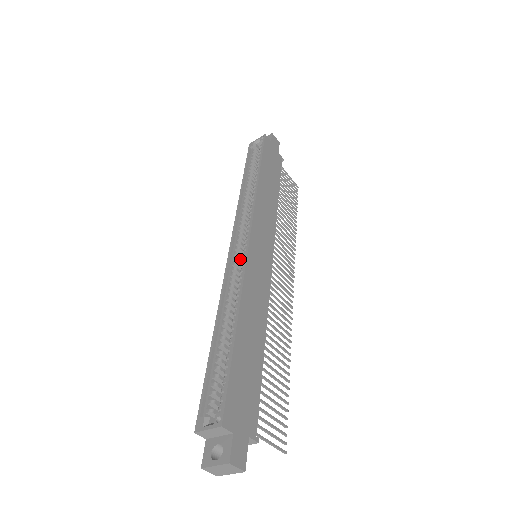
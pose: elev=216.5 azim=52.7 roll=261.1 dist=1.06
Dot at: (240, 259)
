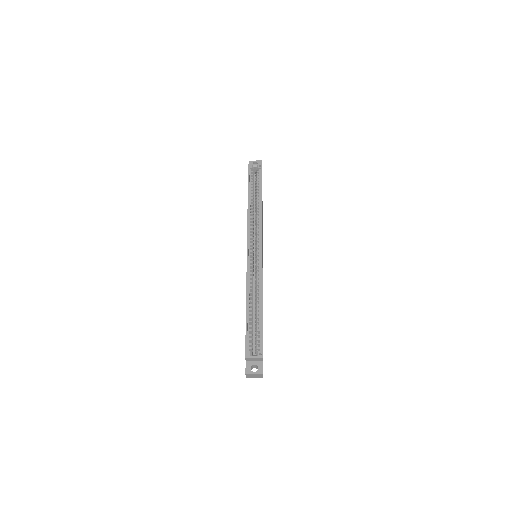
Dot at: occluded
